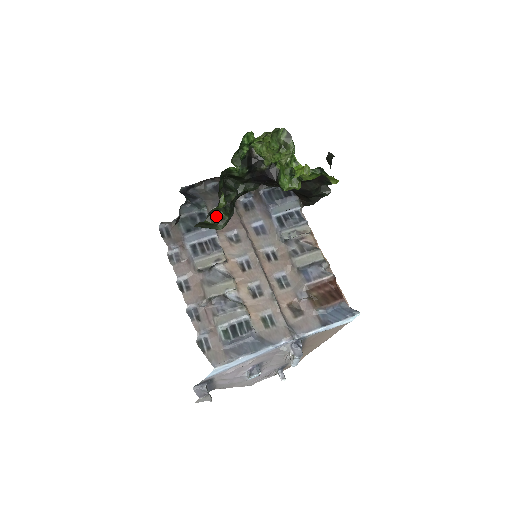
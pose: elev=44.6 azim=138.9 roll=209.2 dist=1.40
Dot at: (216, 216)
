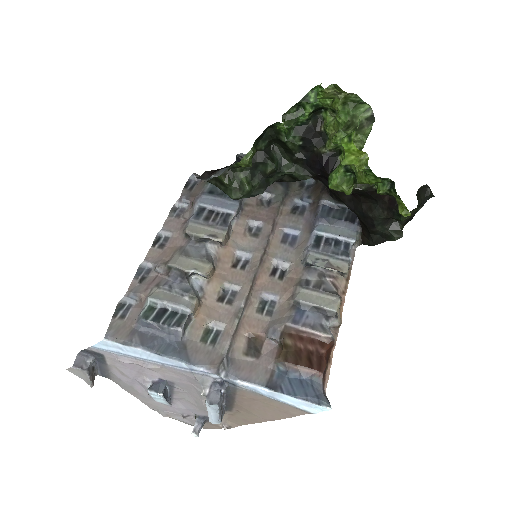
Dot at: (236, 179)
